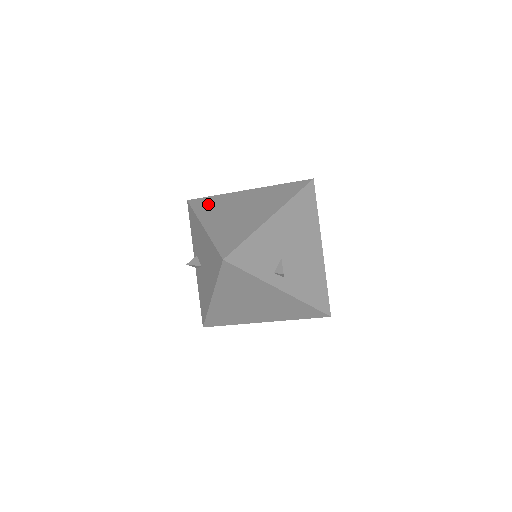
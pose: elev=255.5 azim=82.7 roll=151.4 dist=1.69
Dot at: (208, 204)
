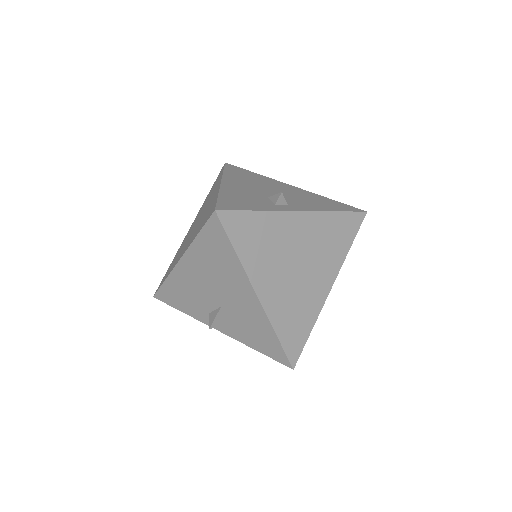
Dot at: (170, 267)
